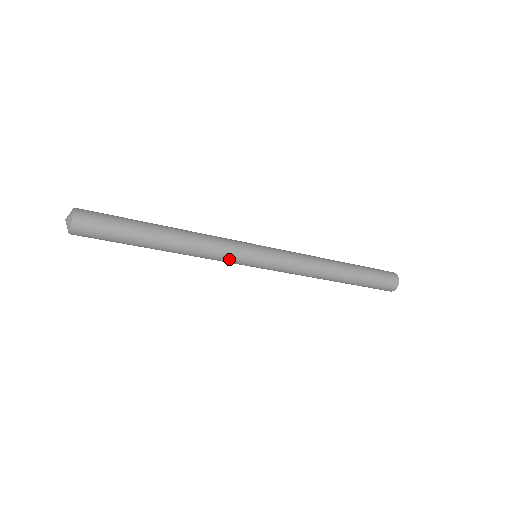
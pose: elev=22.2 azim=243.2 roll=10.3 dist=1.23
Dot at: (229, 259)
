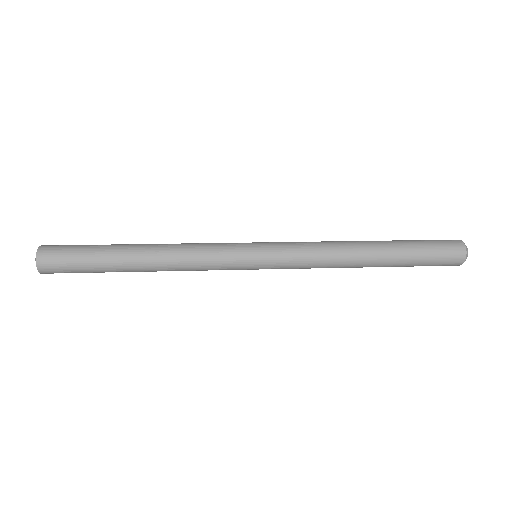
Dot at: occluded
